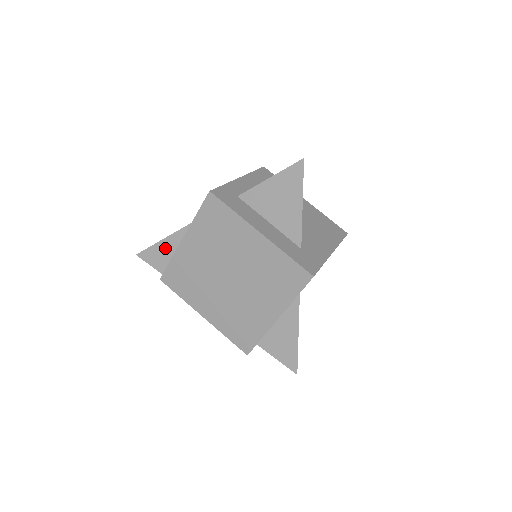
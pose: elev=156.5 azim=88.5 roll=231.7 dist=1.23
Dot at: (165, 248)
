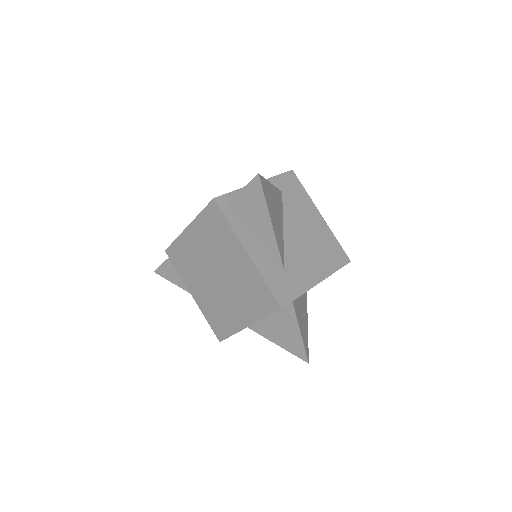
Dot at: occluded
